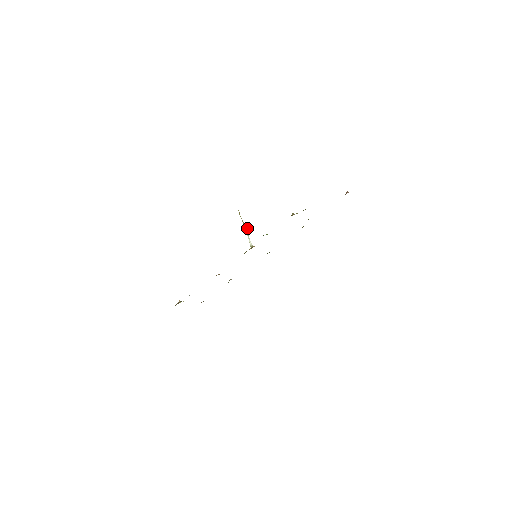
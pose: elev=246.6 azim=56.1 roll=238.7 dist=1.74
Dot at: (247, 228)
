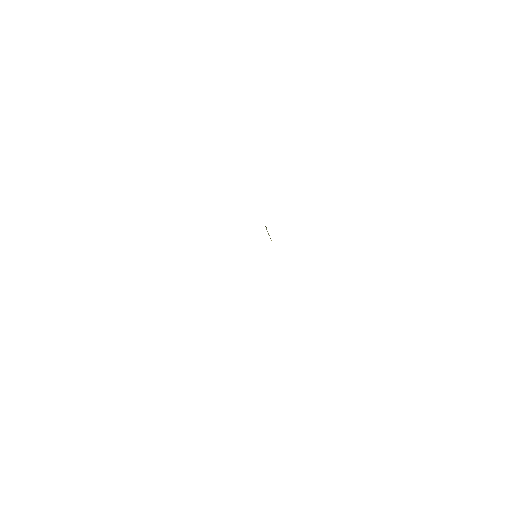
Dot at: occluded
